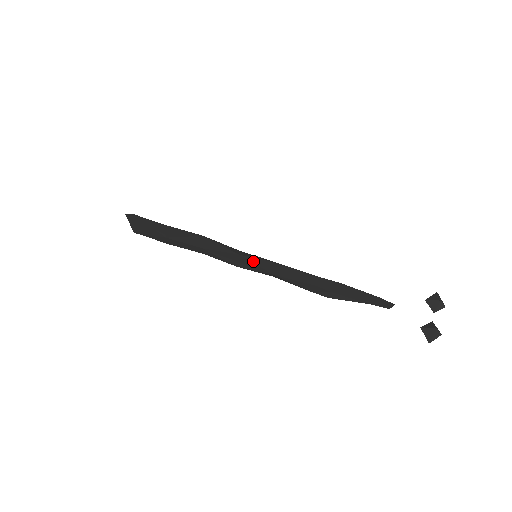
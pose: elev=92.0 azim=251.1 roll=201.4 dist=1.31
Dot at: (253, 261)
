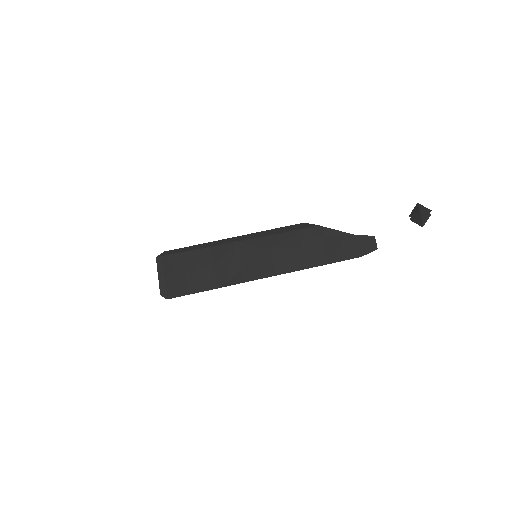
Dot at: occluded
